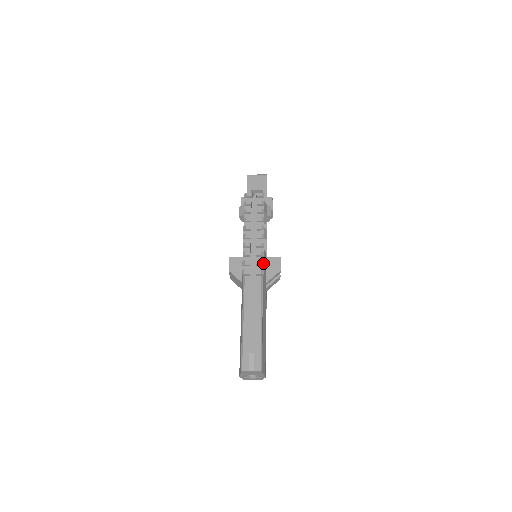
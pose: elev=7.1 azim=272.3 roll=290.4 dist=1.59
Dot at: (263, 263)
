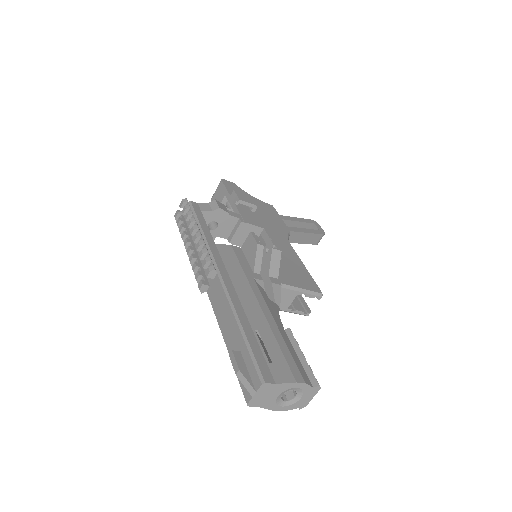
Dot at: (209, 259)
